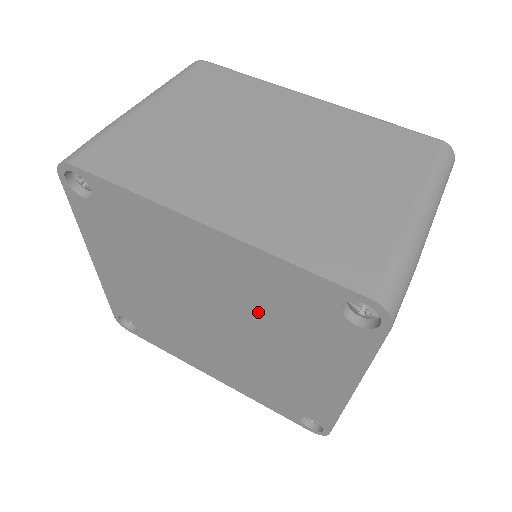
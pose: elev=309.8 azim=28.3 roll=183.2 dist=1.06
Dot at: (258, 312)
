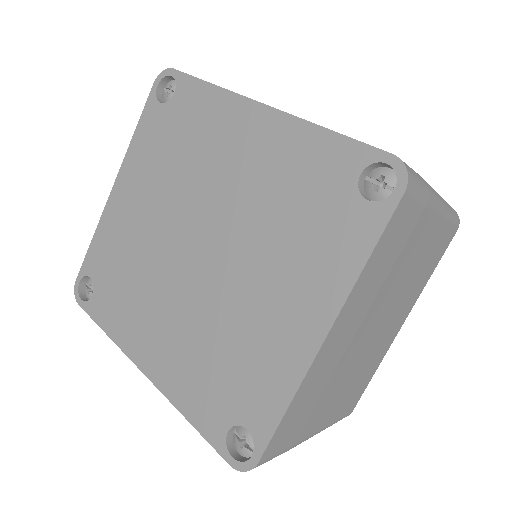
Dot at: (263, 213)
